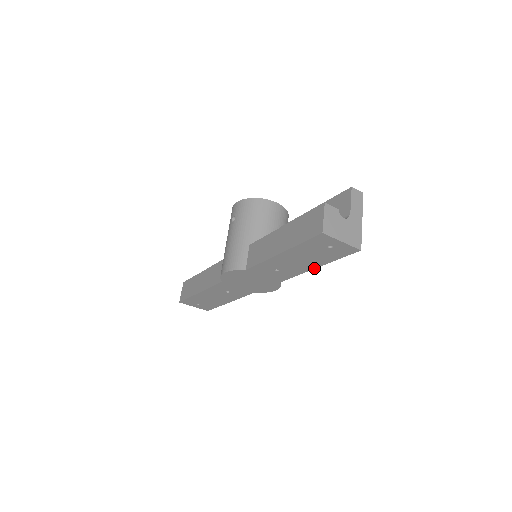
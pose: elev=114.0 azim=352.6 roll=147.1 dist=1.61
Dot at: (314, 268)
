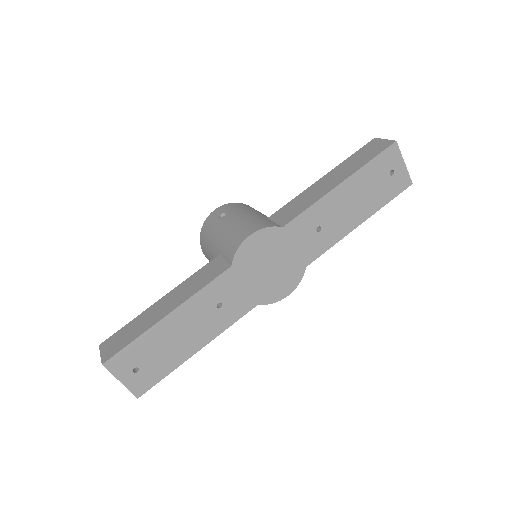
Dot at: (358, 225)
